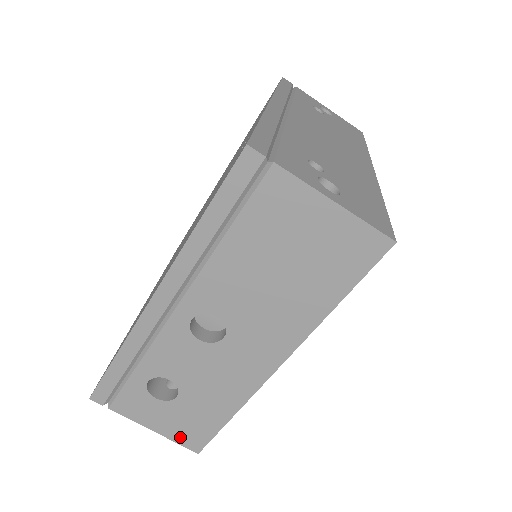
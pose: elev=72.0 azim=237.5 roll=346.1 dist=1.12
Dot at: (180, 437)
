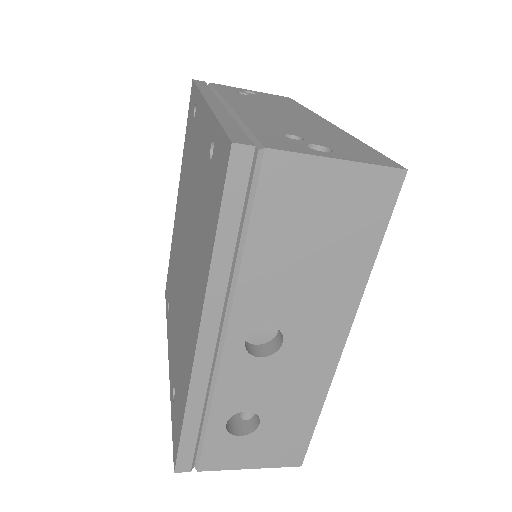
Dot at: (278, 460)
